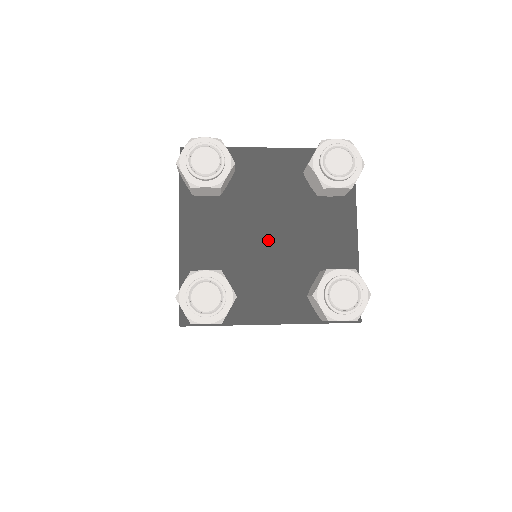
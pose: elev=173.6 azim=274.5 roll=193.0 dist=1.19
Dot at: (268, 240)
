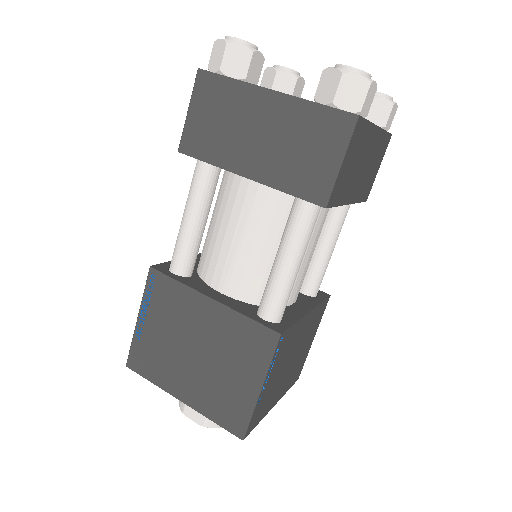
Dot at: occluded
